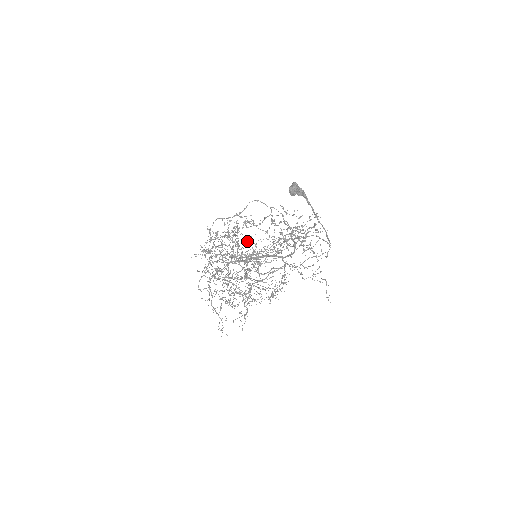
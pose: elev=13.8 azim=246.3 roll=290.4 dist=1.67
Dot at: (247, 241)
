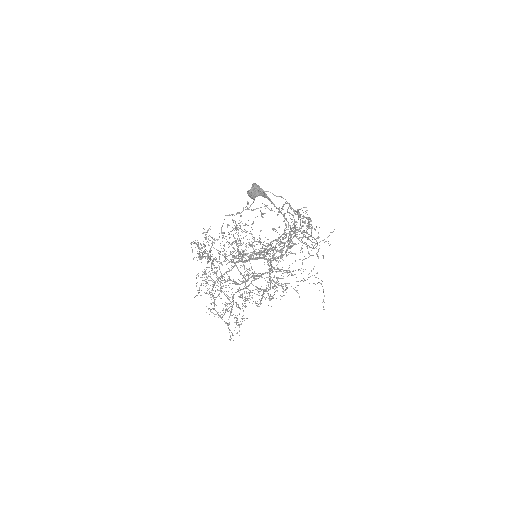
Dot at: (237, 244)
